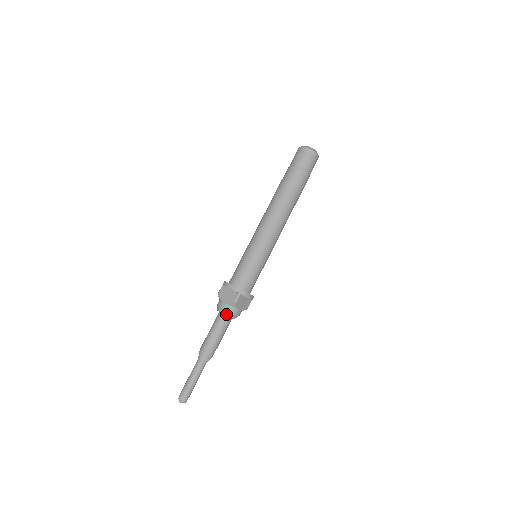
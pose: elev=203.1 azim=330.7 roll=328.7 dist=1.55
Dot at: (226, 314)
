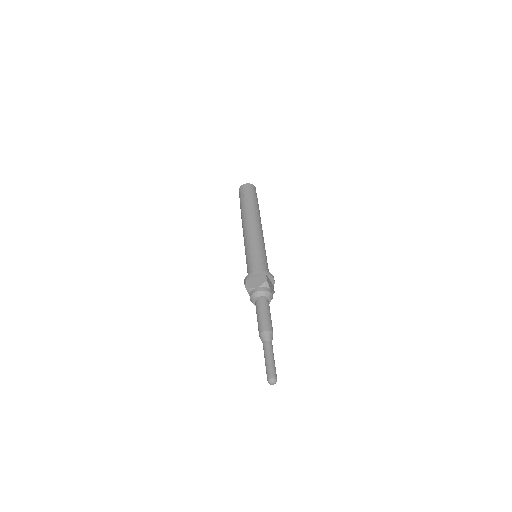
Dot at: (264, 295)
